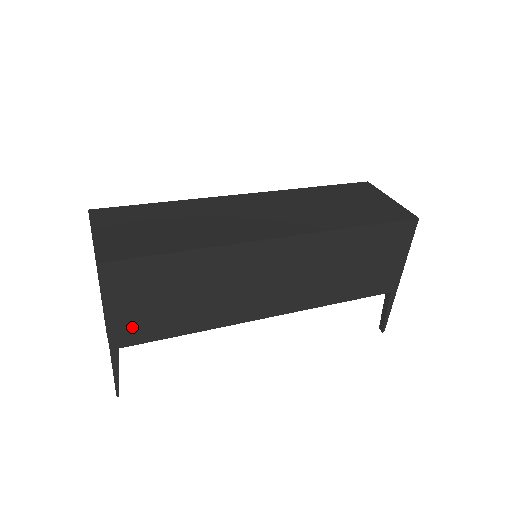
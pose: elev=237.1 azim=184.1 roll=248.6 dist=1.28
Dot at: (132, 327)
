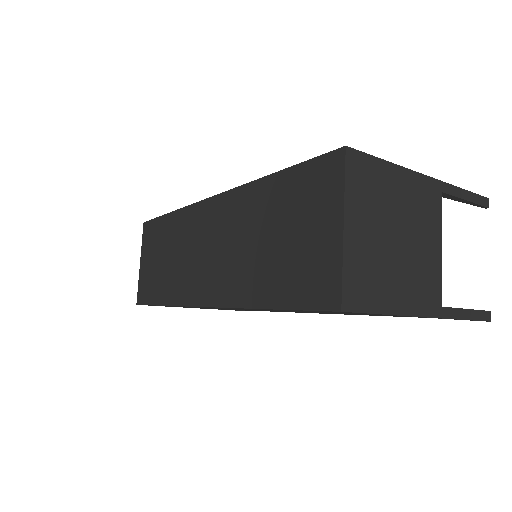
Dot at: (202, 308)
